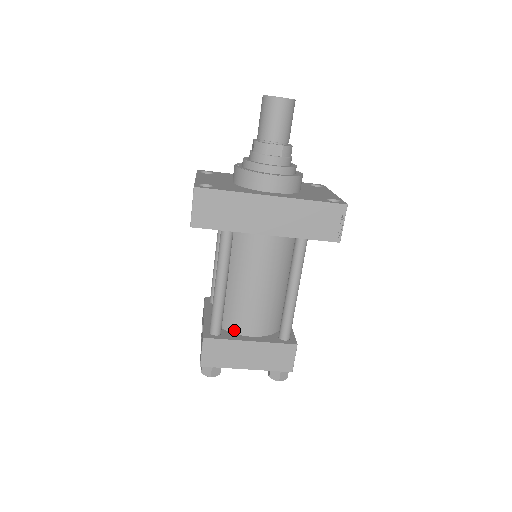
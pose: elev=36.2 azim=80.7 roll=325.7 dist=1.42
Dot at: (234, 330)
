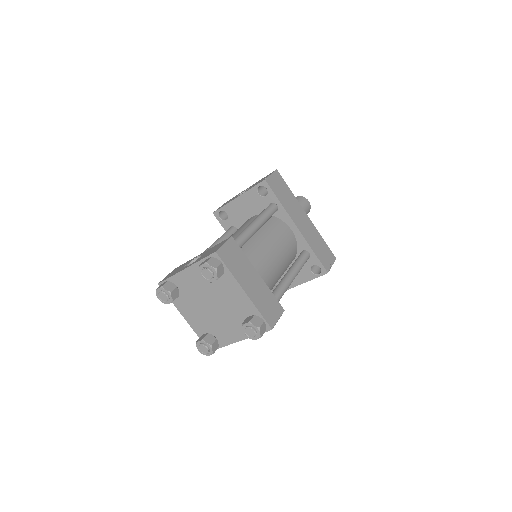
Dot at: occluded
